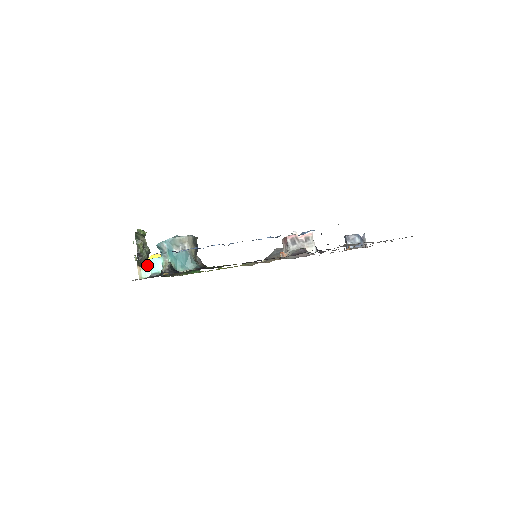
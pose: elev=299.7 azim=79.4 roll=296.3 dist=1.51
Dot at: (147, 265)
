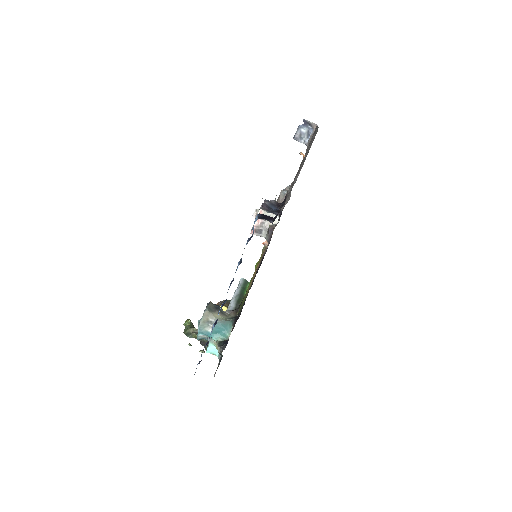
Dot at: occluded
